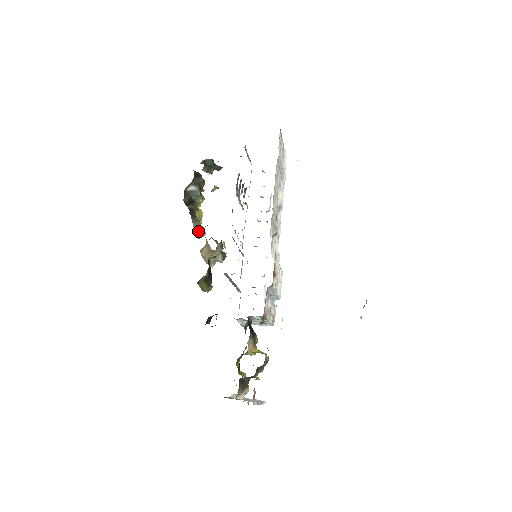
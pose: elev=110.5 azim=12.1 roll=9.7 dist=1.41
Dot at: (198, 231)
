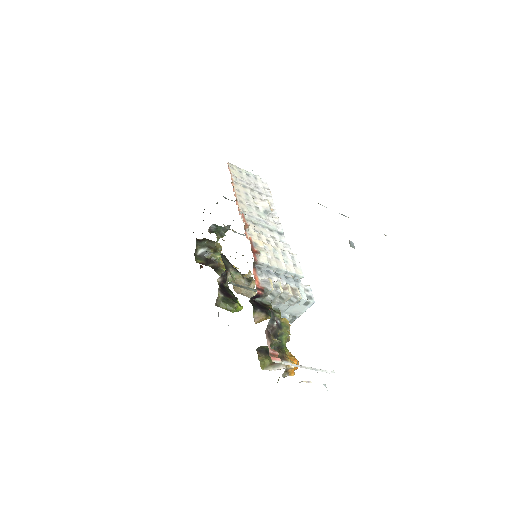
Dot at: occluded
